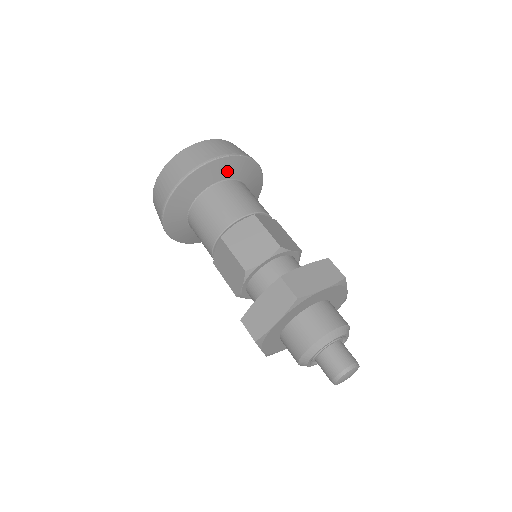
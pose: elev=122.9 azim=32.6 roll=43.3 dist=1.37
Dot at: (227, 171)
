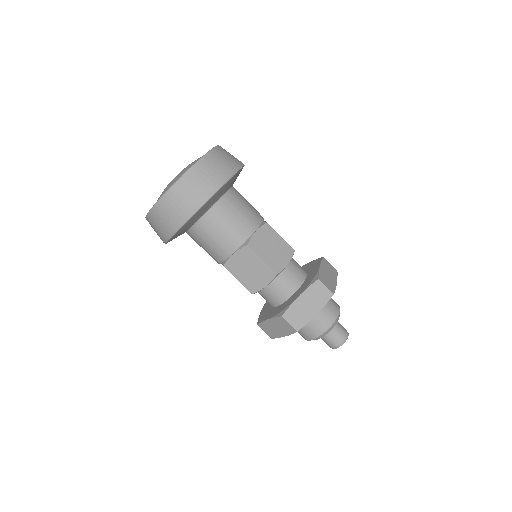
Dot at: occluded
